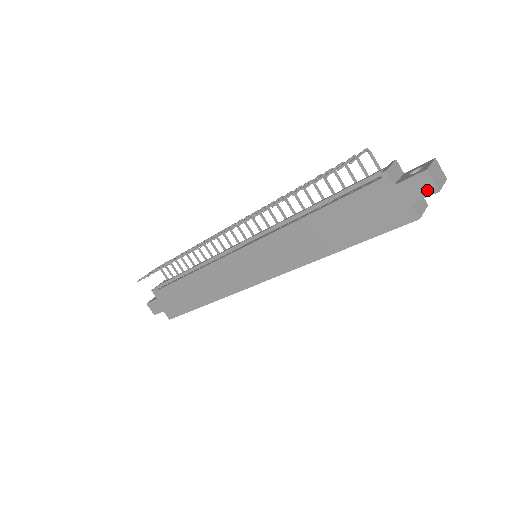
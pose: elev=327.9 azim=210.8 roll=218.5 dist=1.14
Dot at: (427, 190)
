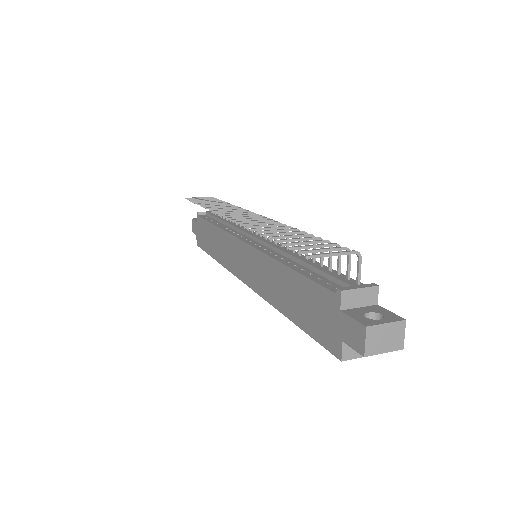
Dot at: (357, 344)
